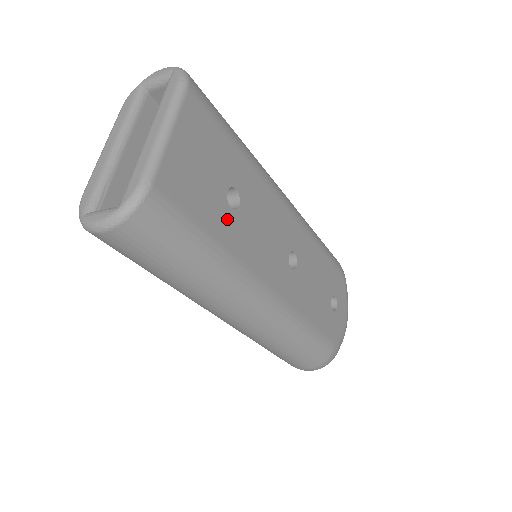
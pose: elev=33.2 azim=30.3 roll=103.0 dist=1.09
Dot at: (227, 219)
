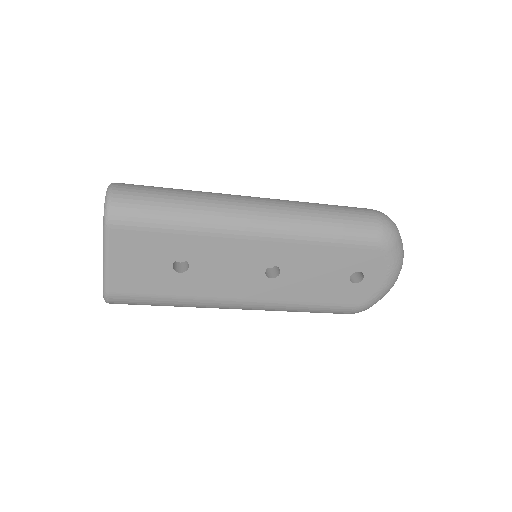
Dot at: (178, 281)
